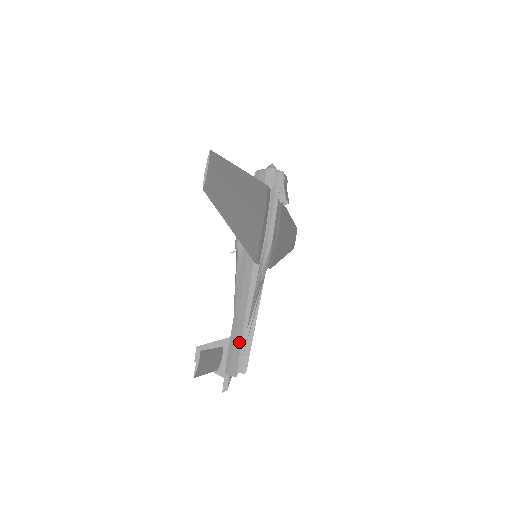
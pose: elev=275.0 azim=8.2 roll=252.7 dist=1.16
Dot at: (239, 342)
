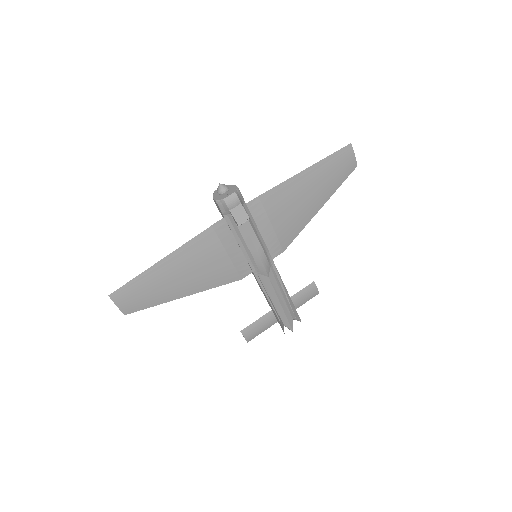
Dot at: (275, 315)
